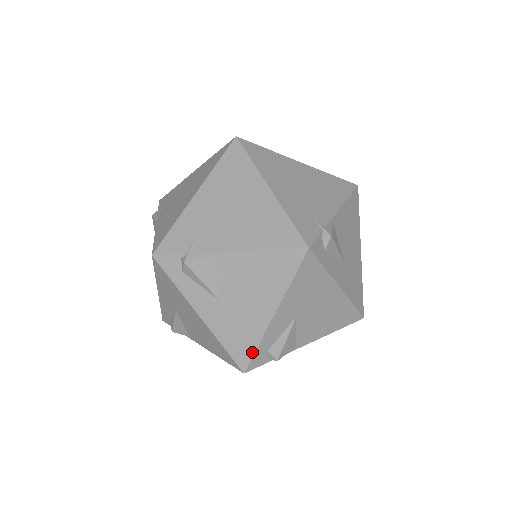
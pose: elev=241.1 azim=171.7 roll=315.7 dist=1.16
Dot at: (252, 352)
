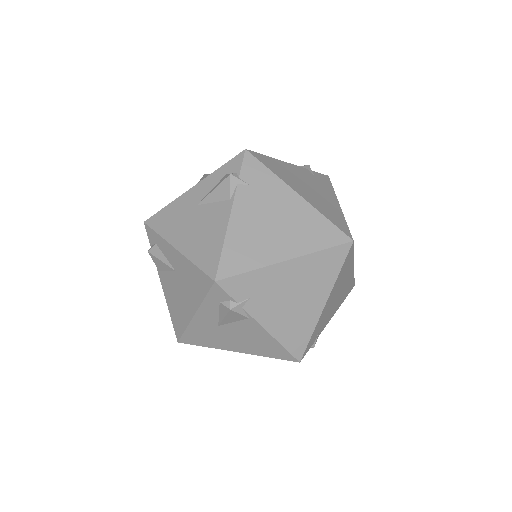
Dot at: (198, 345)
